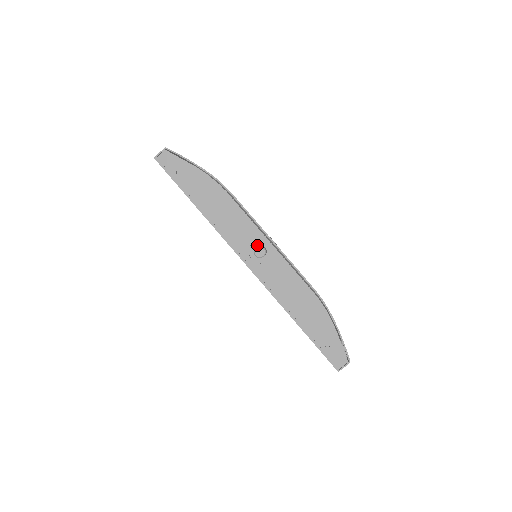
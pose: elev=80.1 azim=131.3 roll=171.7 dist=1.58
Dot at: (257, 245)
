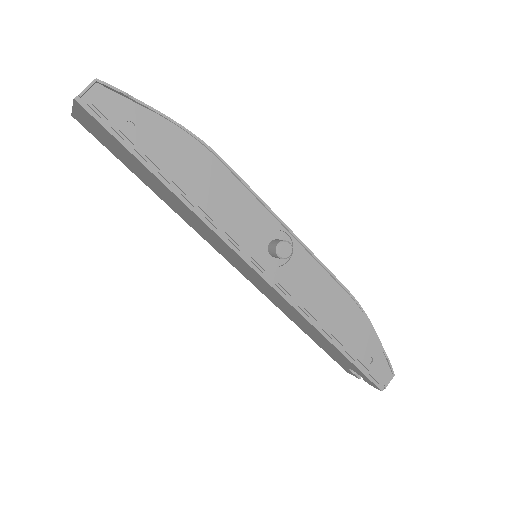
Dot at: (270, 239)
